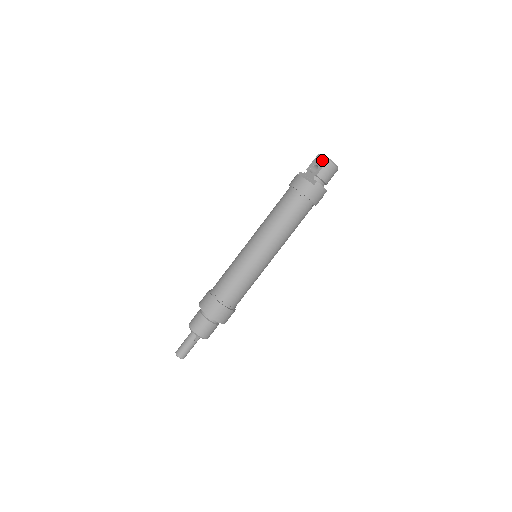
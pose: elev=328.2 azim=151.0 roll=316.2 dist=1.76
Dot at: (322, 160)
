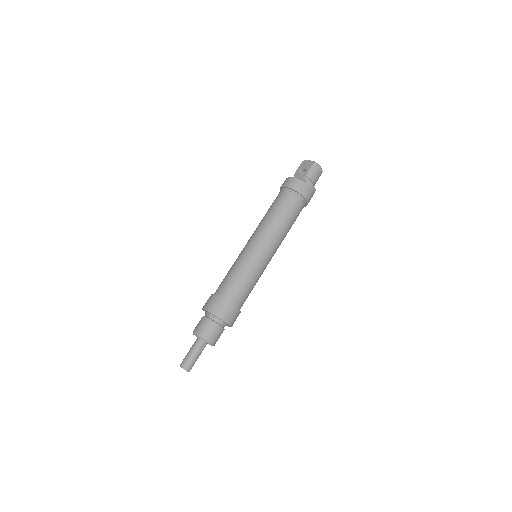
Dot at: (308, 164)
